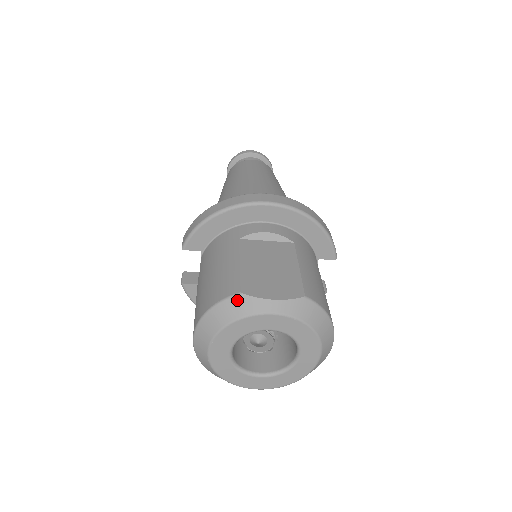
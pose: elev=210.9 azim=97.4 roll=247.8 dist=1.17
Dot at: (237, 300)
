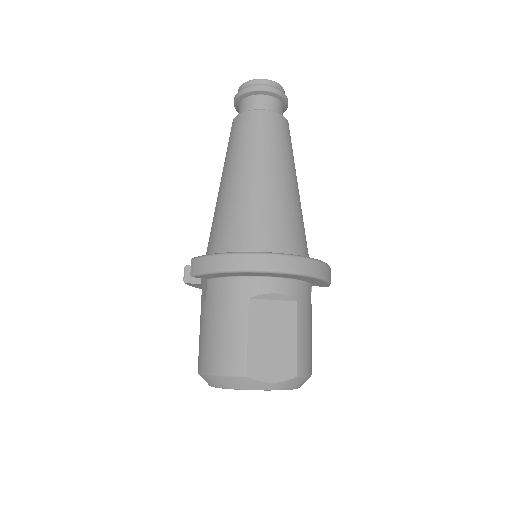
Dot at: (243, 380)
